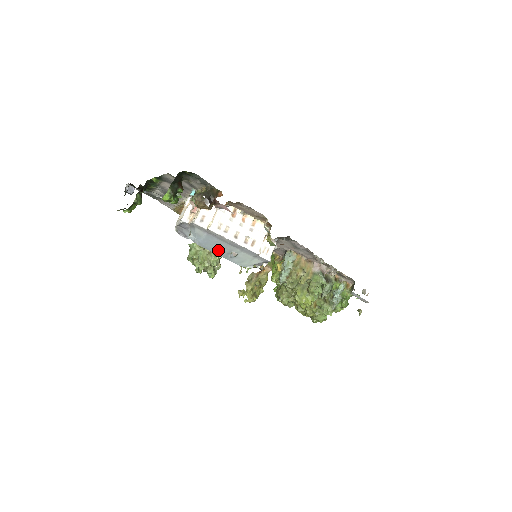
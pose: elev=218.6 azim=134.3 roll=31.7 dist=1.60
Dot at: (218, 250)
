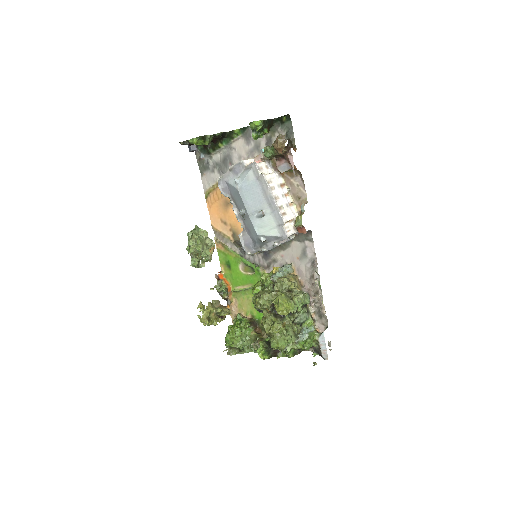
Dot at: (251, 203)
